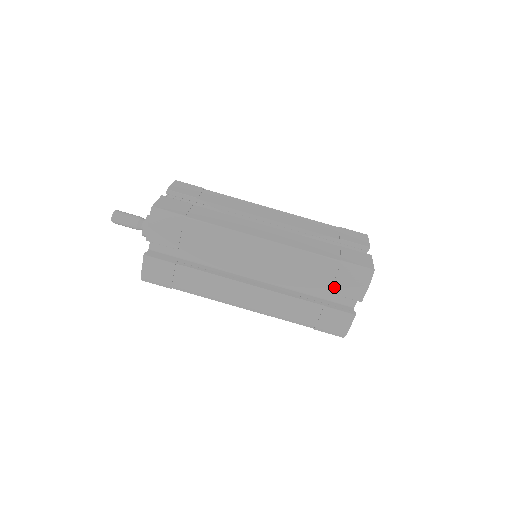
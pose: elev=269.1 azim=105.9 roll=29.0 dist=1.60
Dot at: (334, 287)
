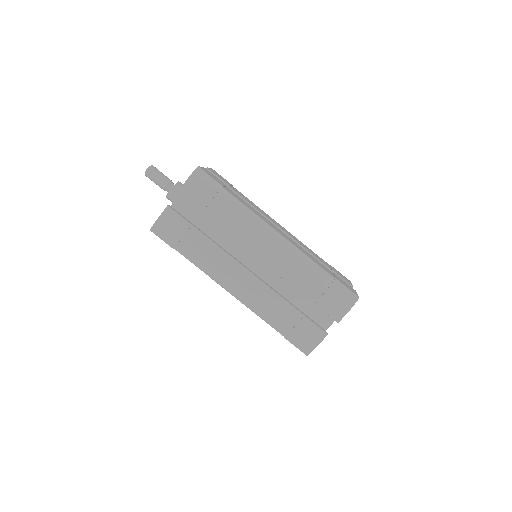
Dot at: (321, 300)
